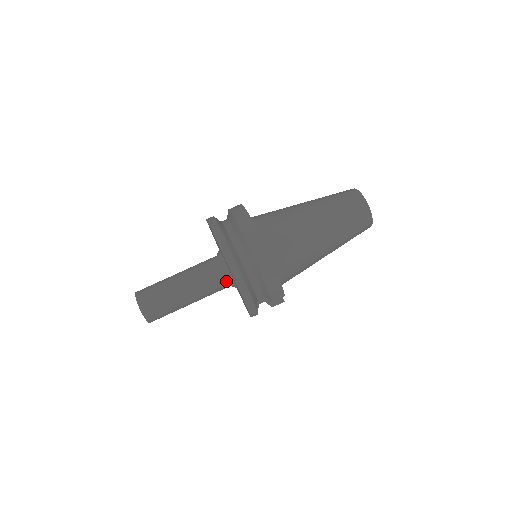
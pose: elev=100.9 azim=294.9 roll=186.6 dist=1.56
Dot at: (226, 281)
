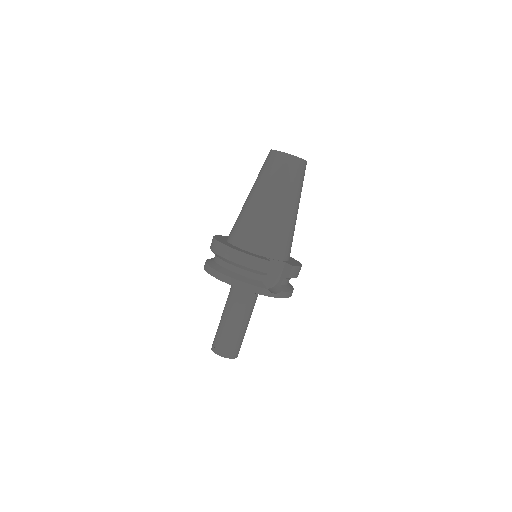
Dot at: occluded
